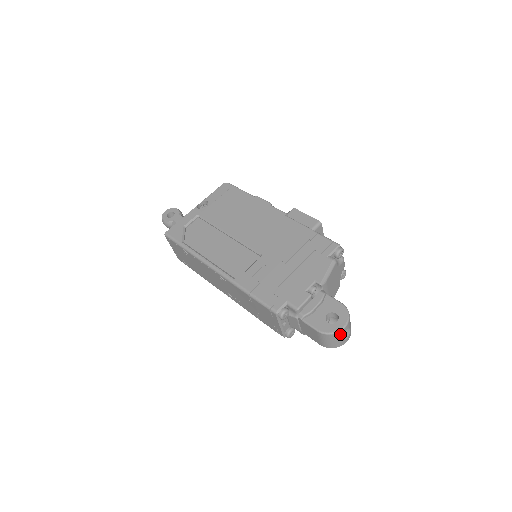
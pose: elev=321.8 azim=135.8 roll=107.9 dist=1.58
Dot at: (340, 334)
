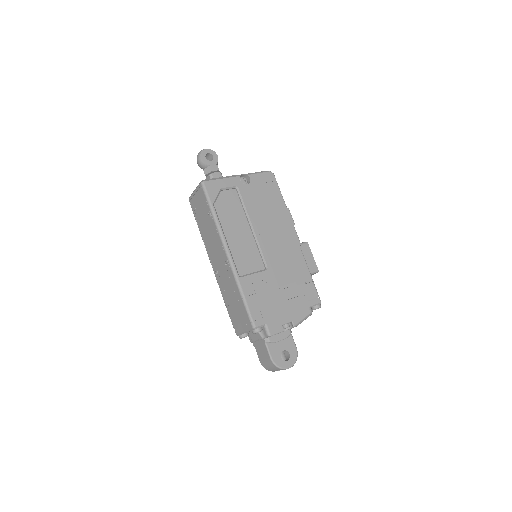
Dot at: occluded
